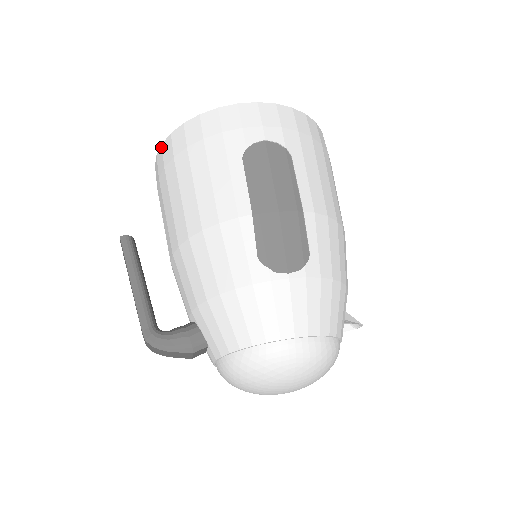
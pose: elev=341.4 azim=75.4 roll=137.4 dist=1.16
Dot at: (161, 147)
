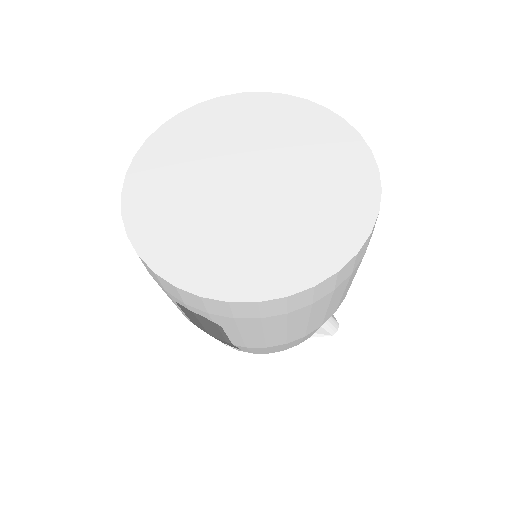
Dot at: (126, 175)
